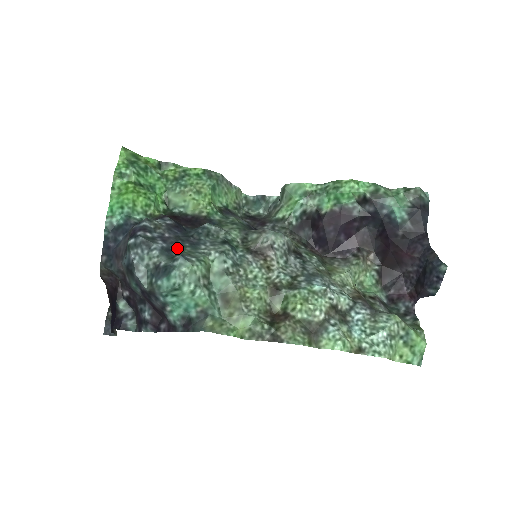
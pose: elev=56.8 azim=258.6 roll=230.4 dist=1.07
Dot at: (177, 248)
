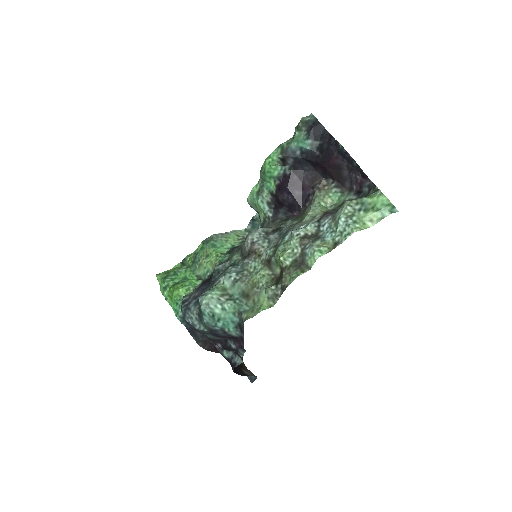
Dot at: occluded
